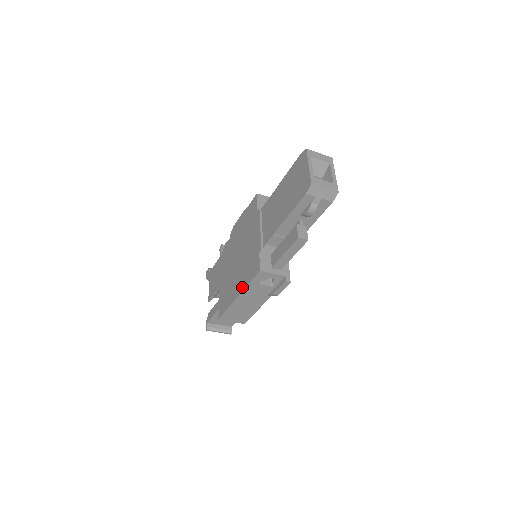
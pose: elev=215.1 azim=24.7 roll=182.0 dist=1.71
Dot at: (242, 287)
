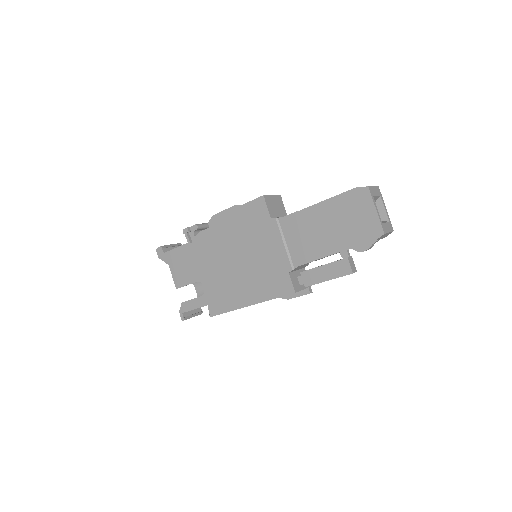
Dot at: (259, 299)
